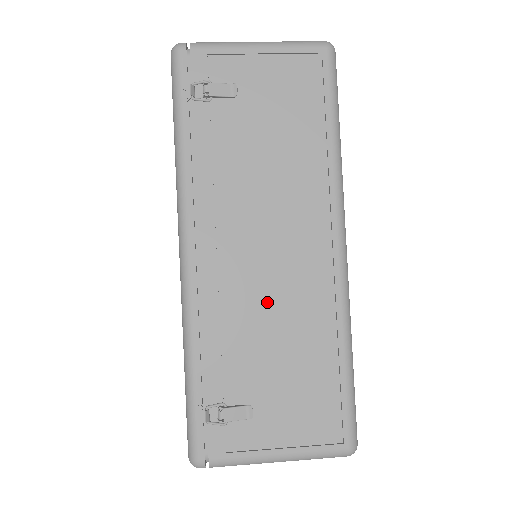
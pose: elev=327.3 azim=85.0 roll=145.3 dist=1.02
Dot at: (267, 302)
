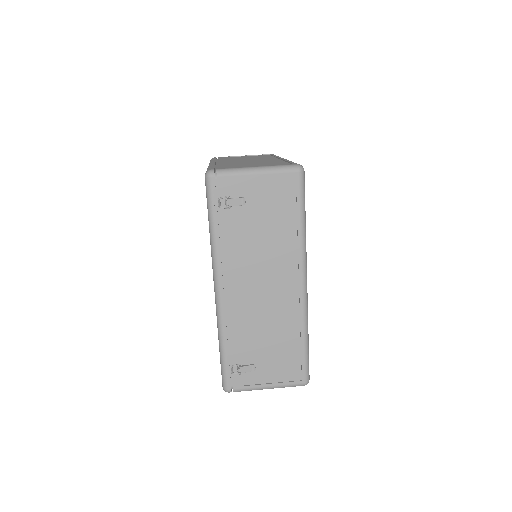
Dot at: (263, 315)
